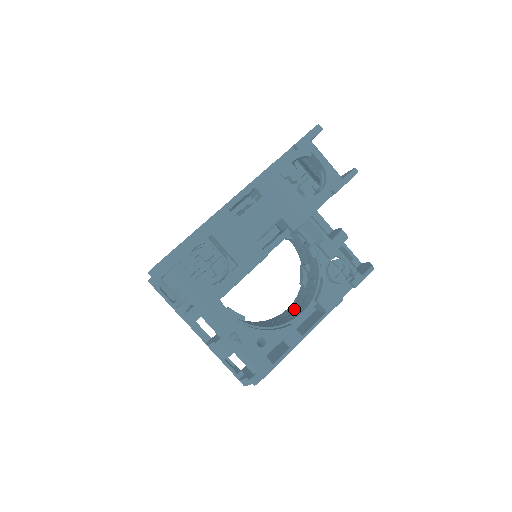
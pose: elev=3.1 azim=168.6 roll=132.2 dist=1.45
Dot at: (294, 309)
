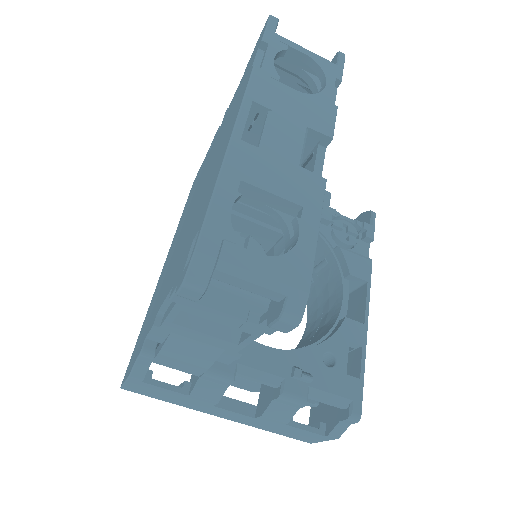
Dot at: (321, 311)
